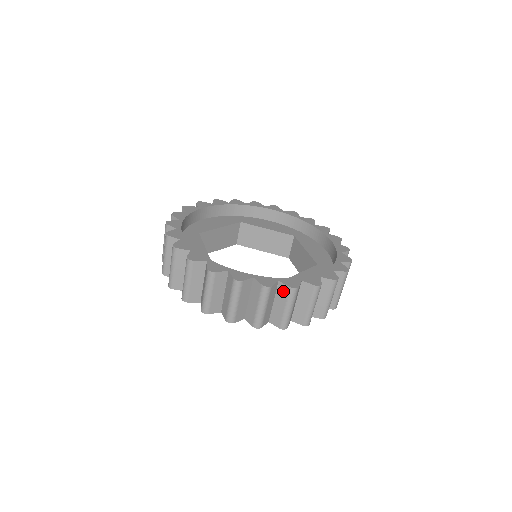
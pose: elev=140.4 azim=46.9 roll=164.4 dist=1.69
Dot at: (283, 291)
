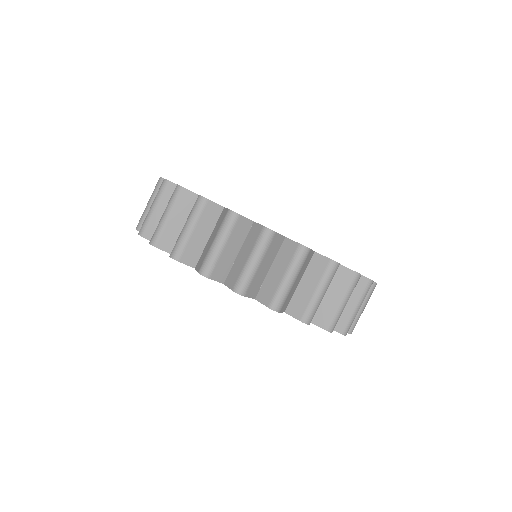
Dot at: (319, 265)
